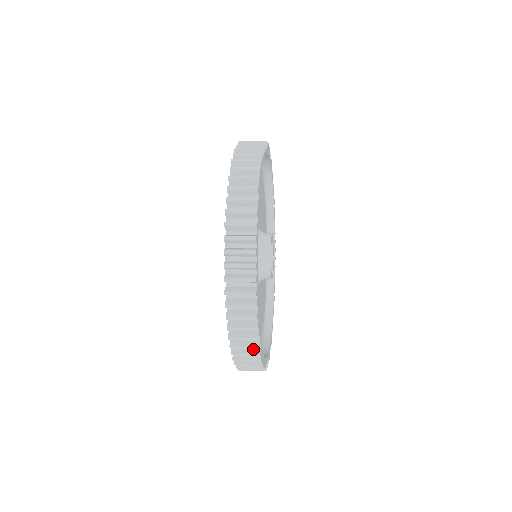
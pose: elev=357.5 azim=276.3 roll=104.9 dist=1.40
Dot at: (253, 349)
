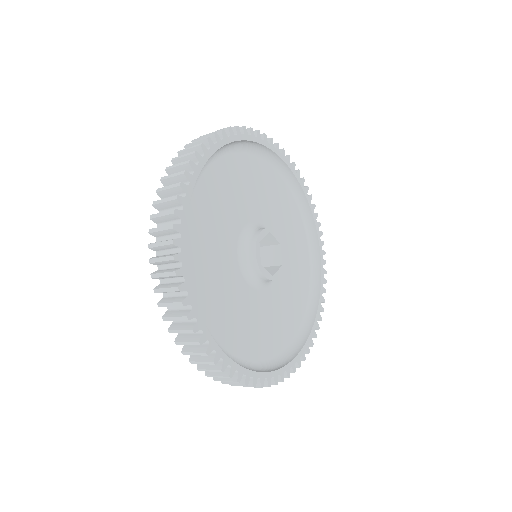
Dot at: (189, 325)
